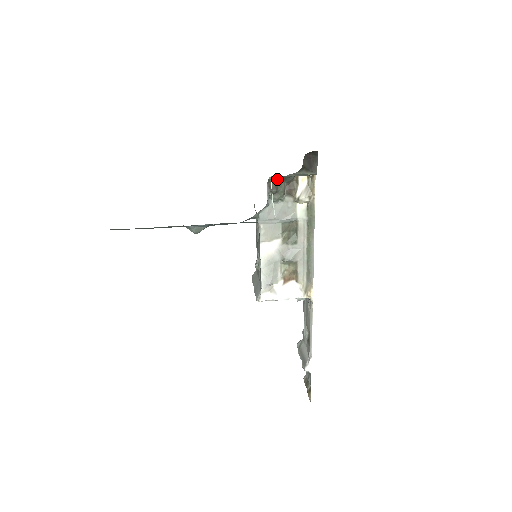
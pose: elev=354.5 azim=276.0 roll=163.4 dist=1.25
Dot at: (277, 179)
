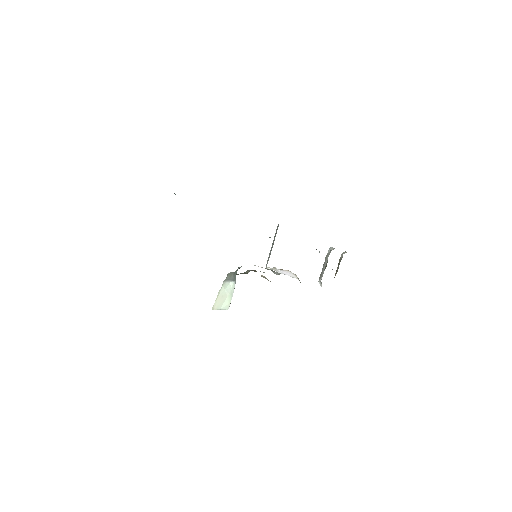
Dot at: occluded
